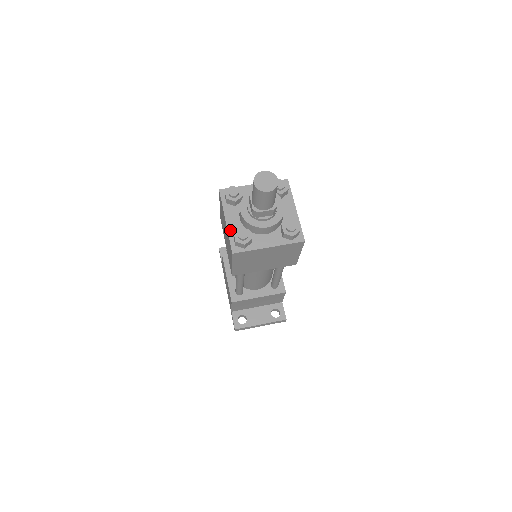
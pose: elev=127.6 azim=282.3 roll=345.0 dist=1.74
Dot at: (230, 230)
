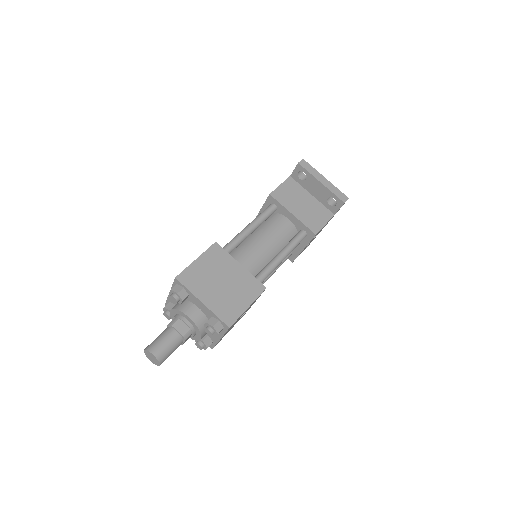
Dot at: occluded
